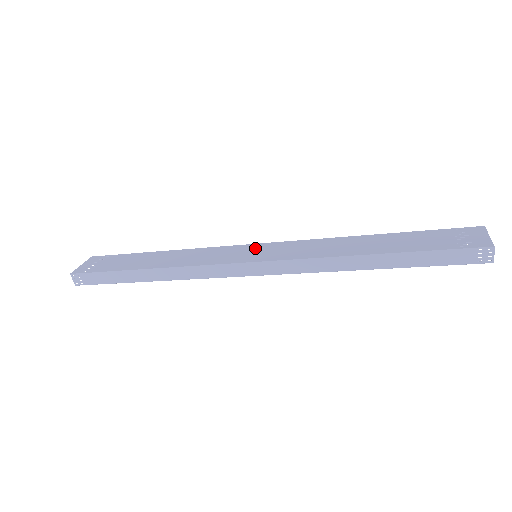
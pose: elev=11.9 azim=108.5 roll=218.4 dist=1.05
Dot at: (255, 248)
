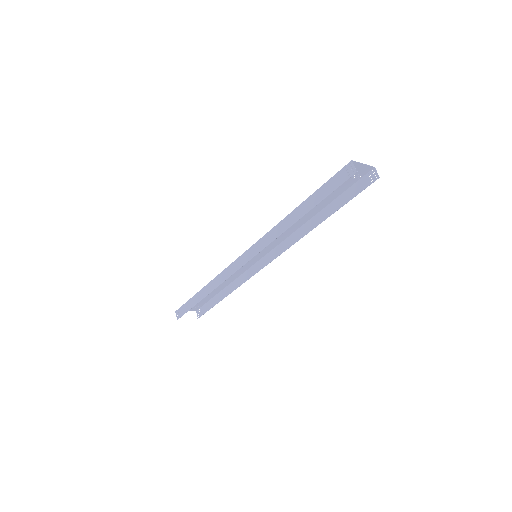
Dot at: (259, 254)
